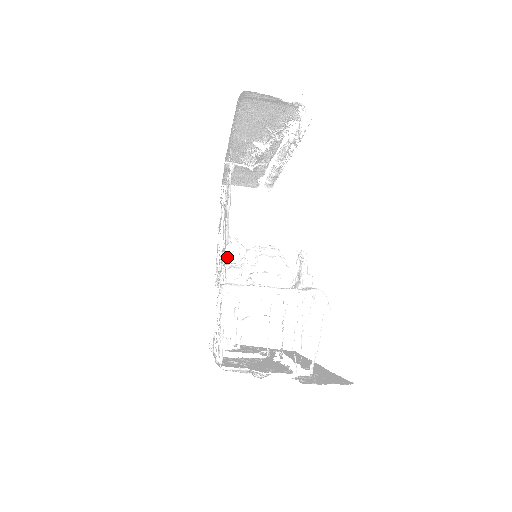
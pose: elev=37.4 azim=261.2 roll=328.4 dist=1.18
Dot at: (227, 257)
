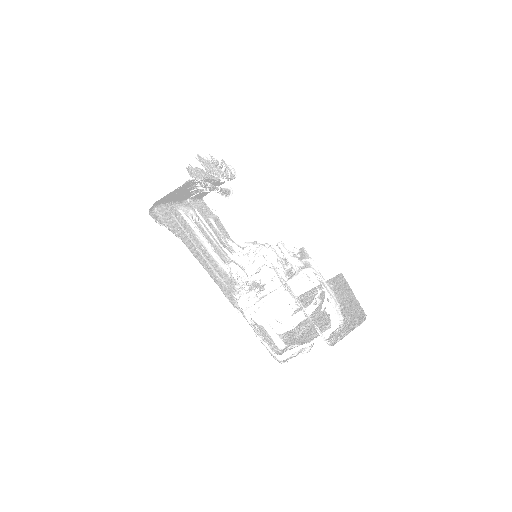
Dot at: occluded
